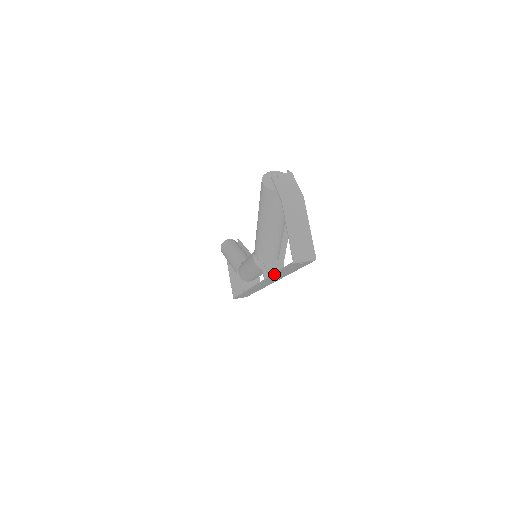
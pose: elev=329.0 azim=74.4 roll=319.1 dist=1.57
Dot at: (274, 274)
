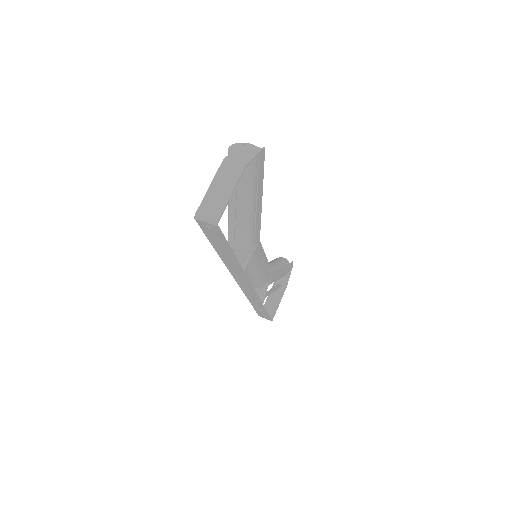
Dot at: (215, 248)
